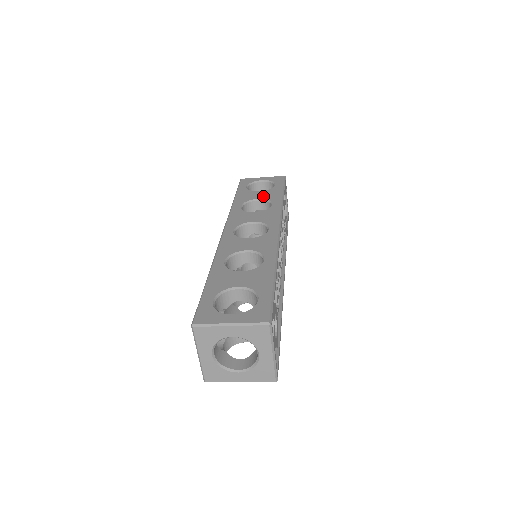
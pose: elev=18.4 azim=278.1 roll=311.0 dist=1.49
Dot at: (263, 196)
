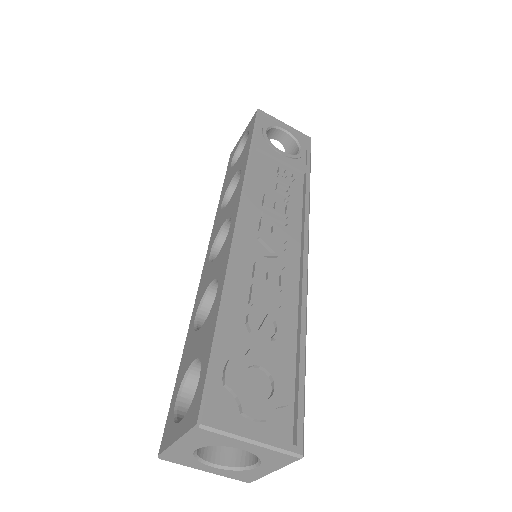
Dot at: (237, 167)
